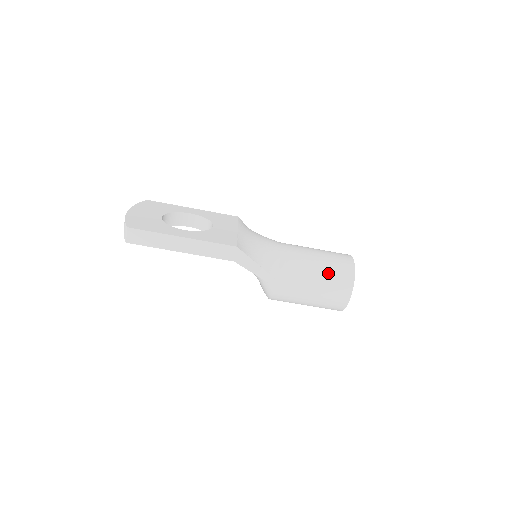
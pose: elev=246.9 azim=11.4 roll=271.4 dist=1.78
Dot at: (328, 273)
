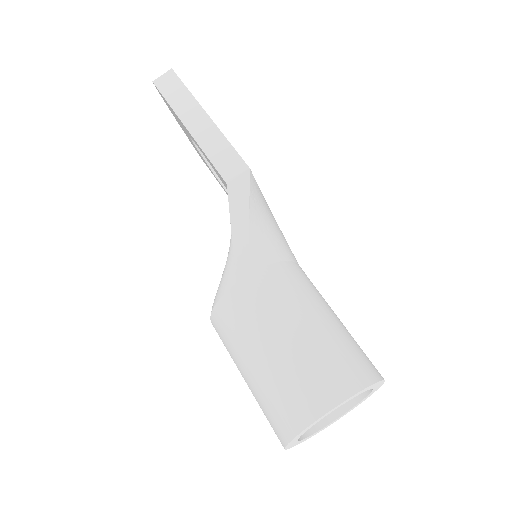
Dot at: (328, 339)
